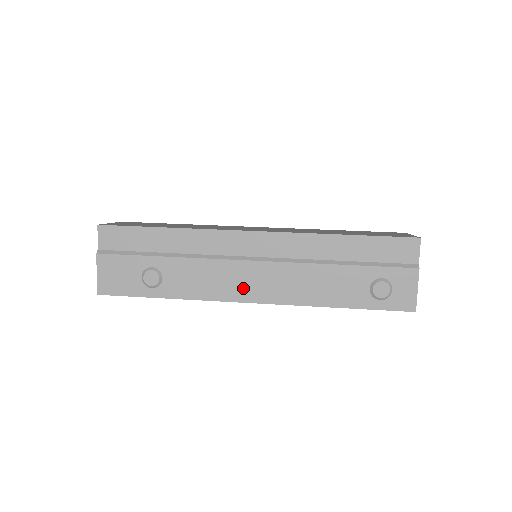
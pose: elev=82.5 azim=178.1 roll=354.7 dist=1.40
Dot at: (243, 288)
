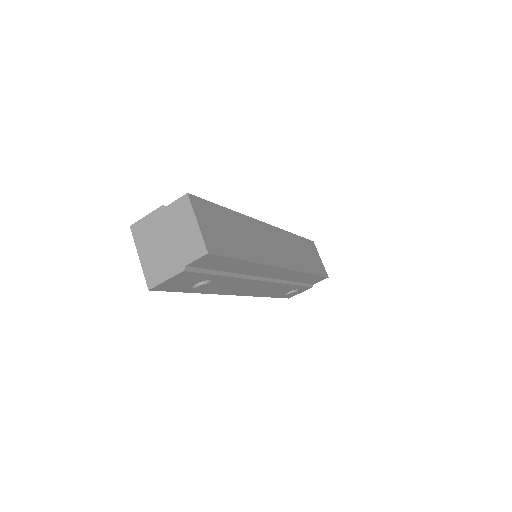
Dot at: (243, 290)
